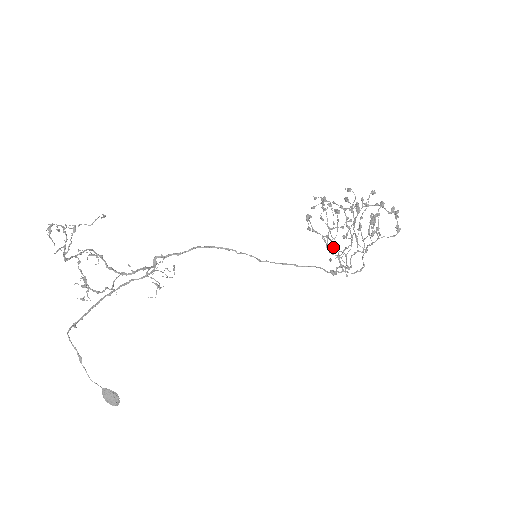
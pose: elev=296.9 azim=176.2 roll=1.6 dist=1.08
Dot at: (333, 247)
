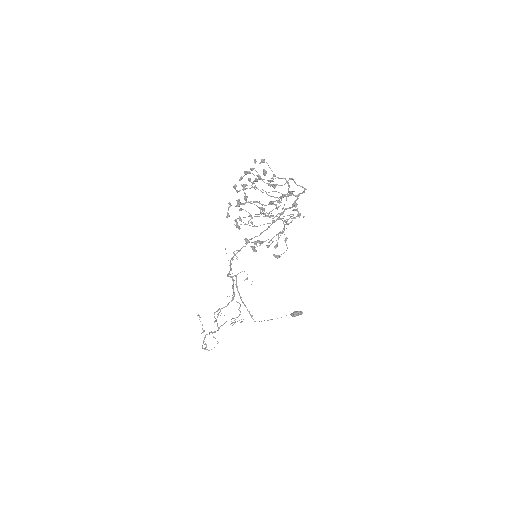
Dot at: occluded
